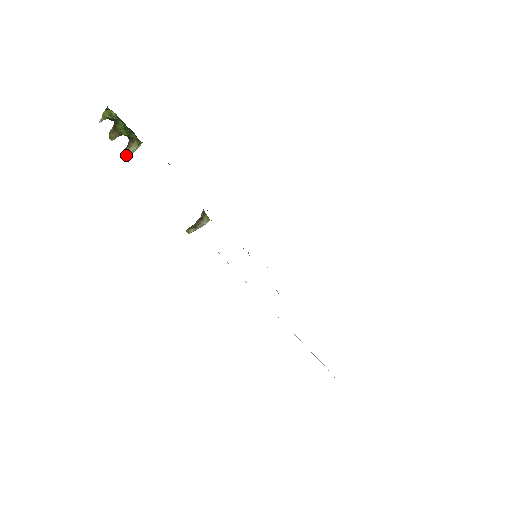
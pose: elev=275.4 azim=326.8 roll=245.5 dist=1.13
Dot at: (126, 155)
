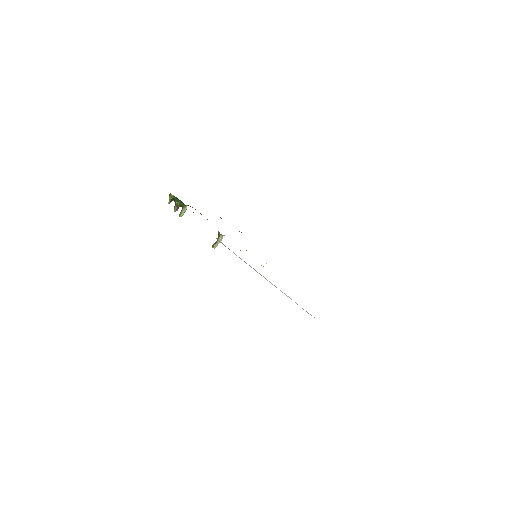
Dot at: (181, 216)
